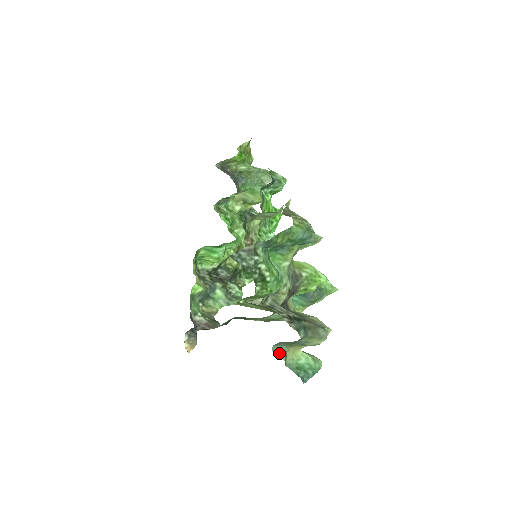
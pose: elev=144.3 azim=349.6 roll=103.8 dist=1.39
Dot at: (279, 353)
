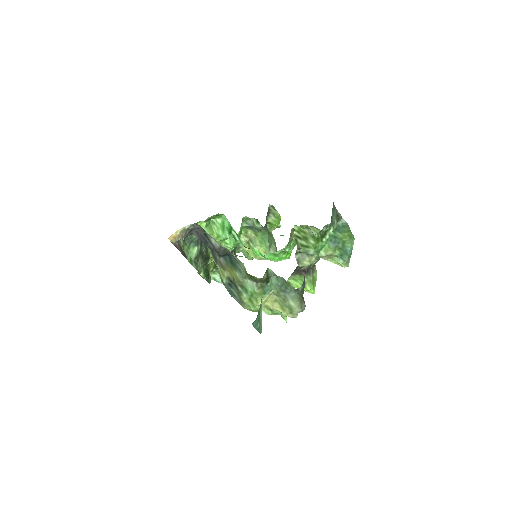
Dot at: (271, 285)
